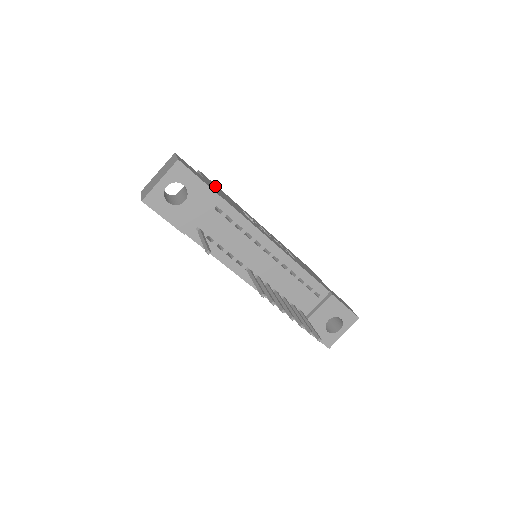
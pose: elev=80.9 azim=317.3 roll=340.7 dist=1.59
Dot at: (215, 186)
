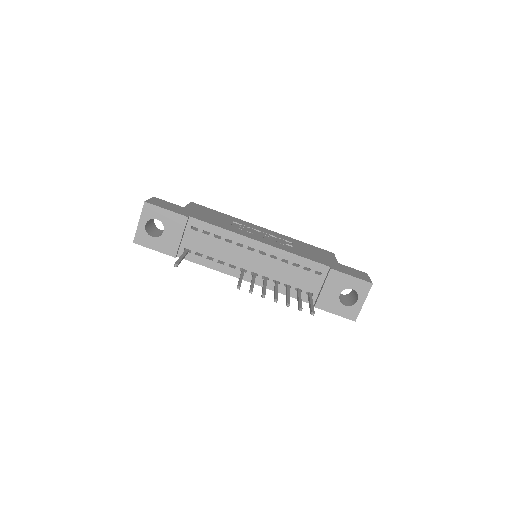
Dot at: (203, 210)
